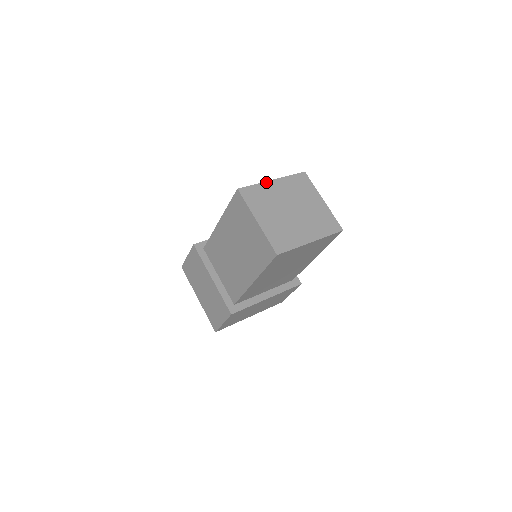
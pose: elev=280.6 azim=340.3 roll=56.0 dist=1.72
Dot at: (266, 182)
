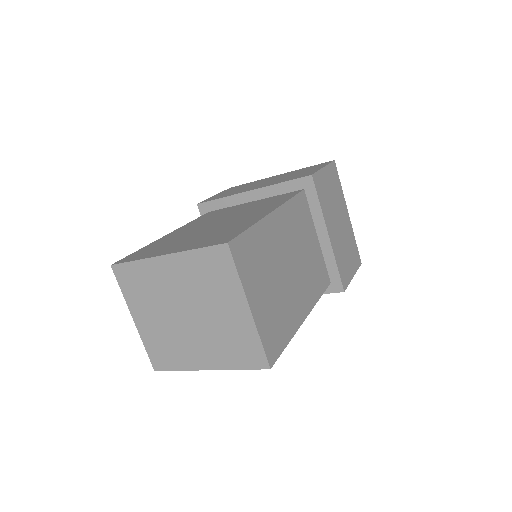
Dot at: (152, 258)
